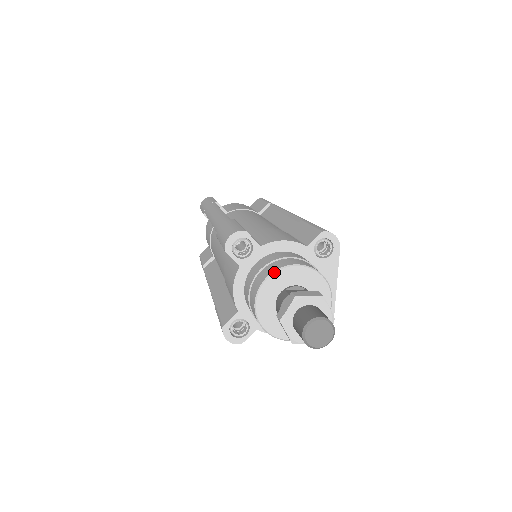
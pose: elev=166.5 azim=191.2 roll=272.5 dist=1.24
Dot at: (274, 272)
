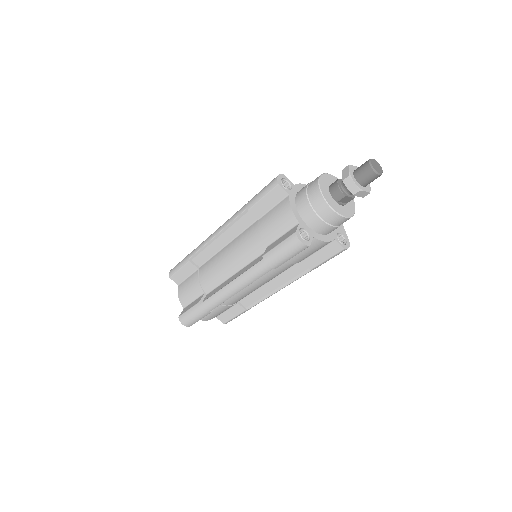
Dot at: (321, 175)
